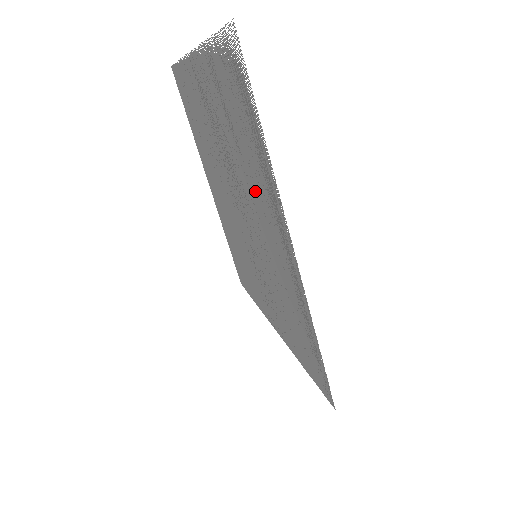
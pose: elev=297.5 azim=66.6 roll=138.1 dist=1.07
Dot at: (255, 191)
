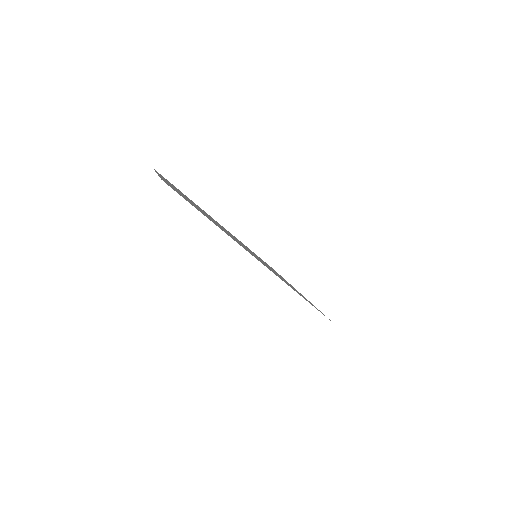
Dot at: (226, 232)
